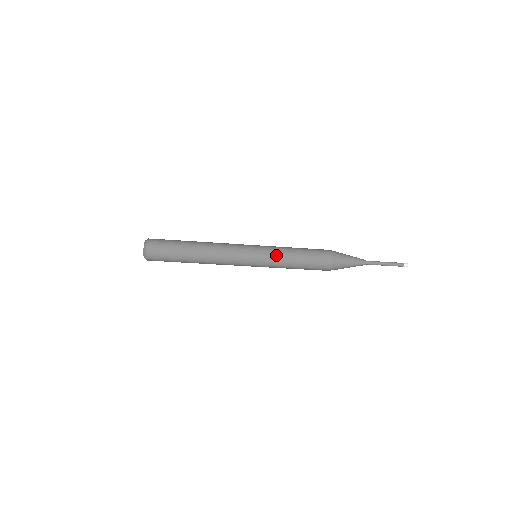
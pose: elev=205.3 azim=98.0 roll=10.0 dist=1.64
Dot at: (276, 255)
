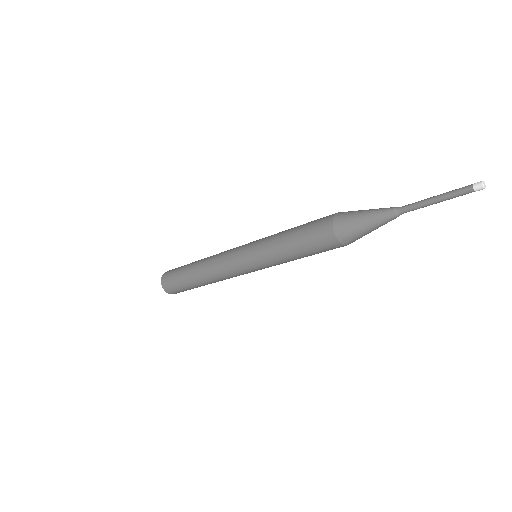
Dot at: (267, 257)
